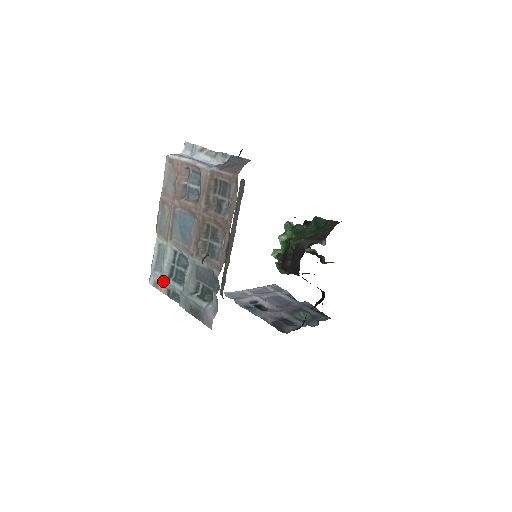
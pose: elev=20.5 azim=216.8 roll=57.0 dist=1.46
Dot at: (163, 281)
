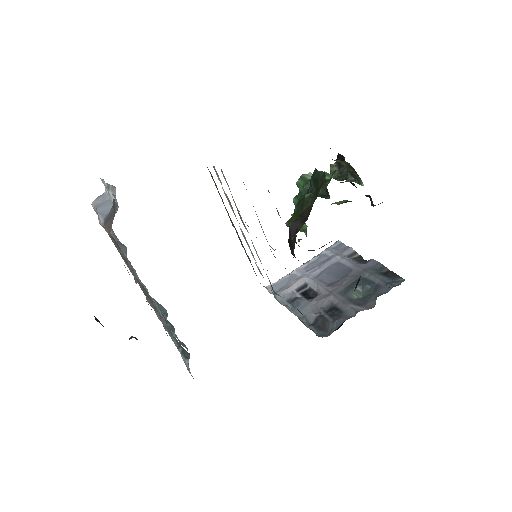
Dot at: occluded
